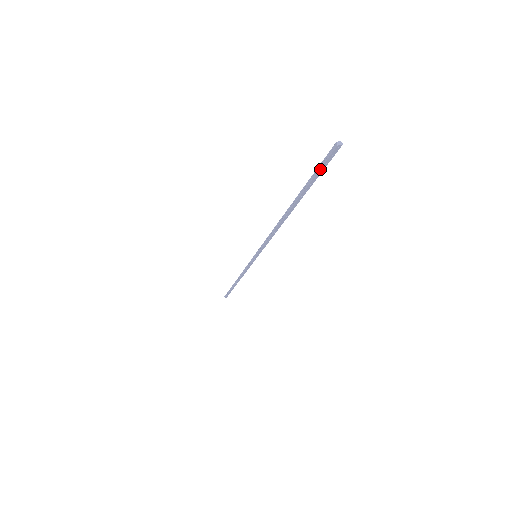
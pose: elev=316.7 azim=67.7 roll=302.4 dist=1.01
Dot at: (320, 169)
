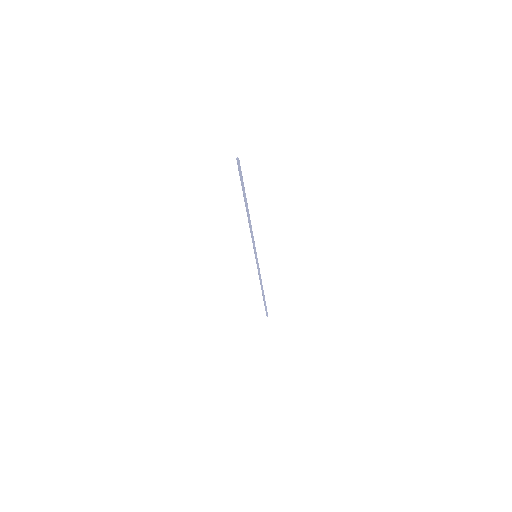
Dot at: (240, 174)
